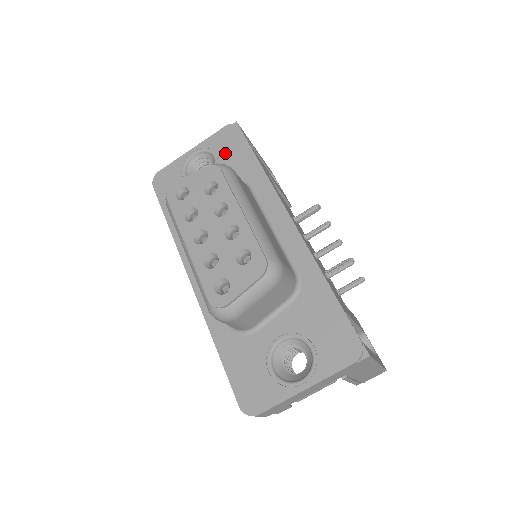
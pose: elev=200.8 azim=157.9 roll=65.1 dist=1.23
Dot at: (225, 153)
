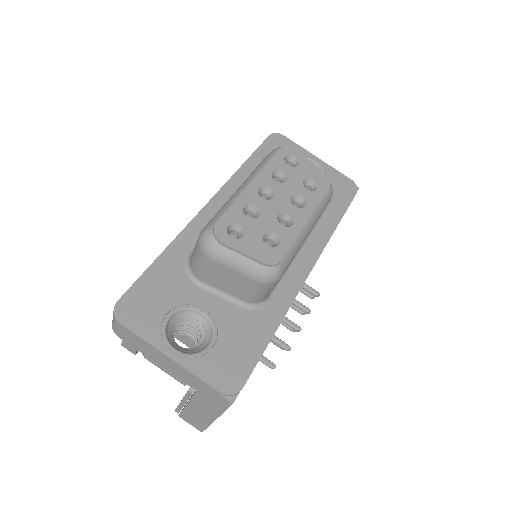
Dot at: occluded
